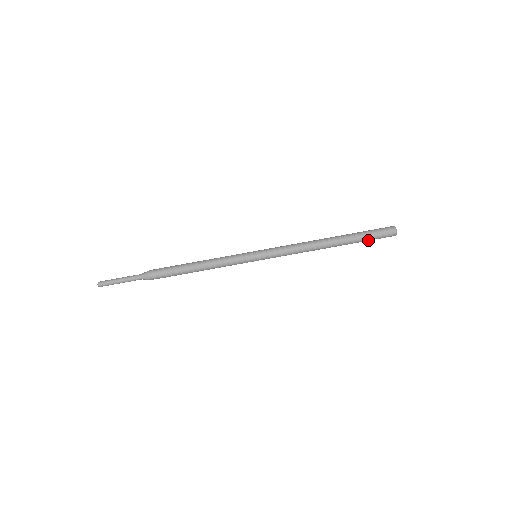
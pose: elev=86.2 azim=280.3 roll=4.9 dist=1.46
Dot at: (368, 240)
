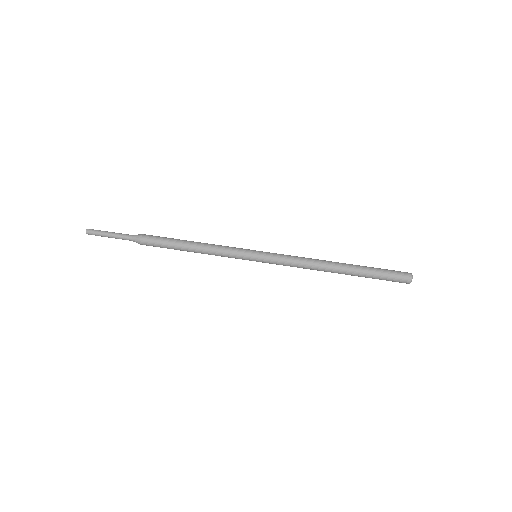
Dot at: (380, 275)
